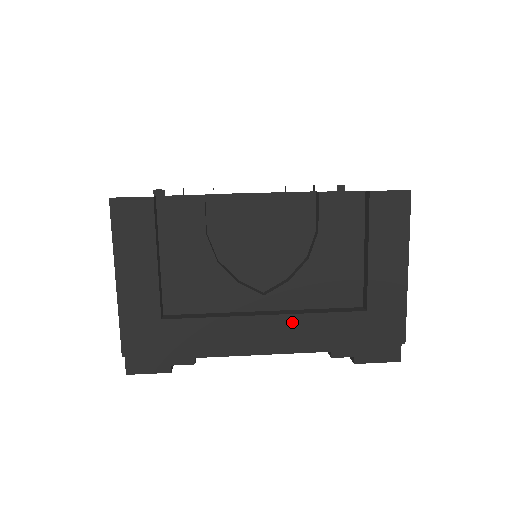
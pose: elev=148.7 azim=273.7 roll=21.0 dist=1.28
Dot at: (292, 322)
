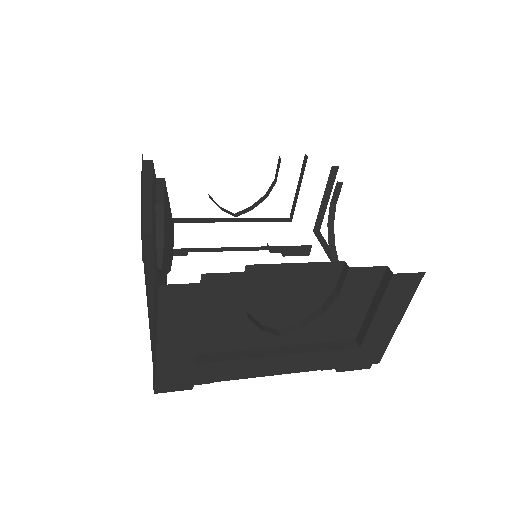
Dot at: (301, 358)
